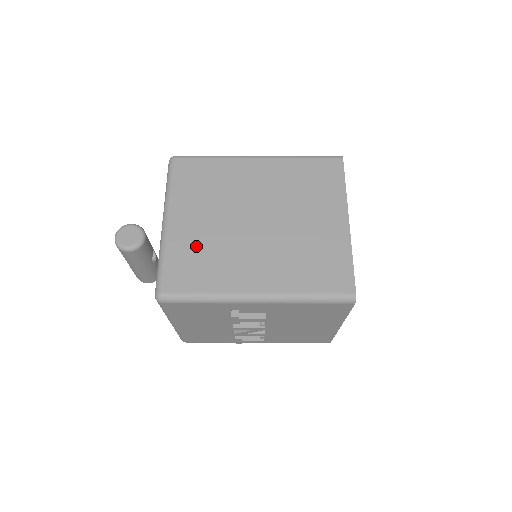
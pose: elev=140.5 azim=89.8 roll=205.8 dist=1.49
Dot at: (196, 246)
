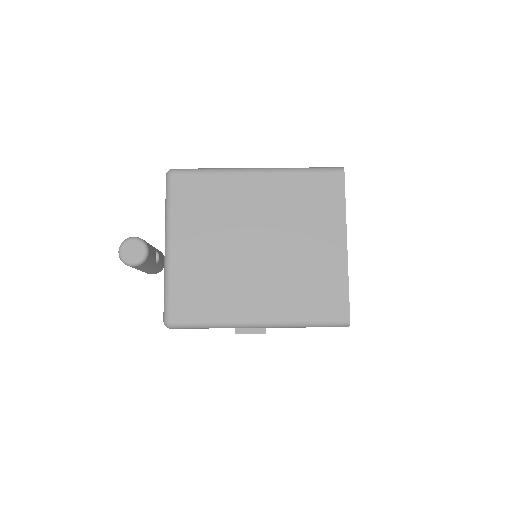
Dot at: (199, 273)
